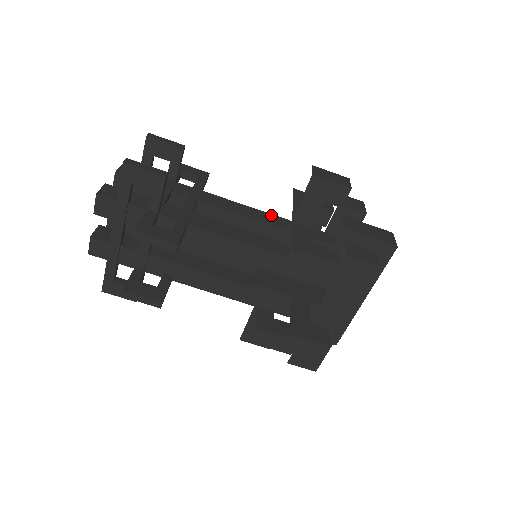
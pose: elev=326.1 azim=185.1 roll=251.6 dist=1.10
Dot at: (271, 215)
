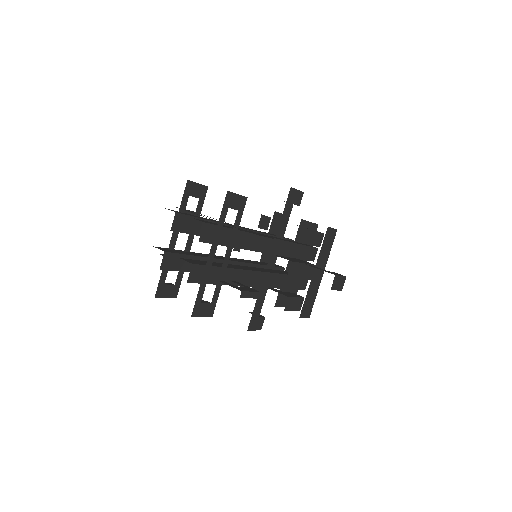
Dot at: (247, 228)
